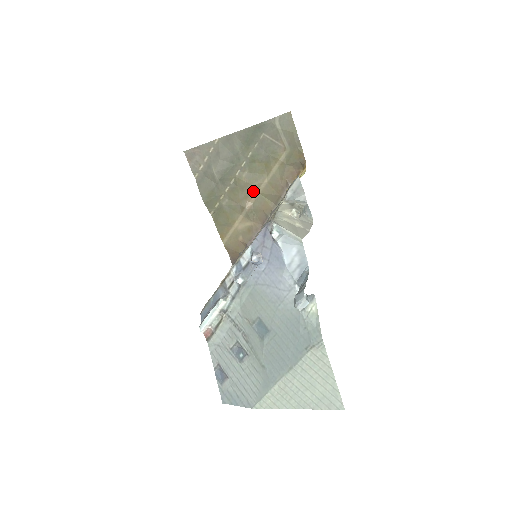
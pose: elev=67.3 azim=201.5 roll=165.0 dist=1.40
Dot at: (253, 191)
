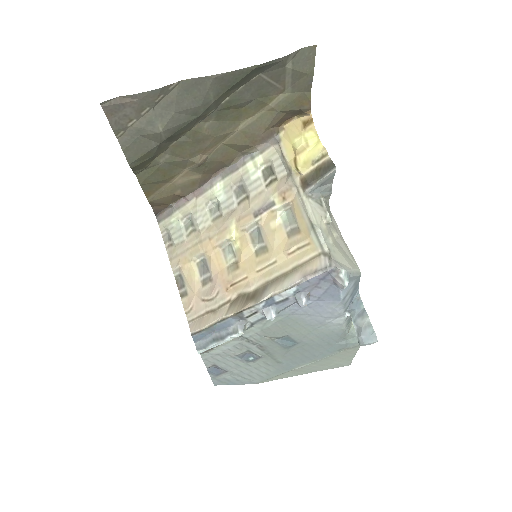
Dot at: (214, 143)
